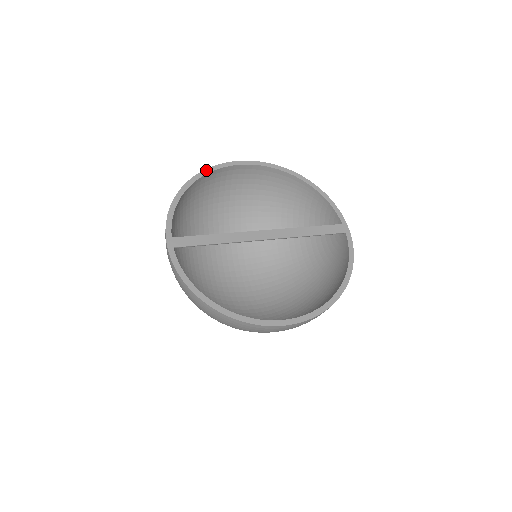
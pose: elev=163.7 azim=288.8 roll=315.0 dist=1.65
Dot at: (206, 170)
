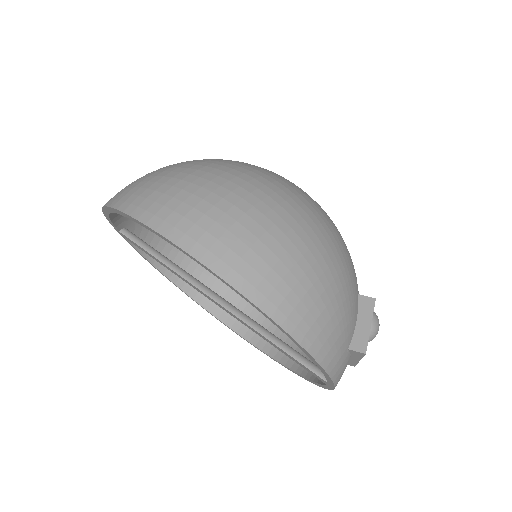
Dot at: (126, 215)
